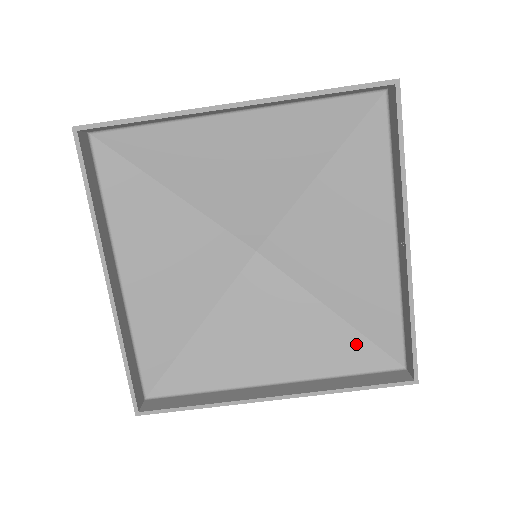
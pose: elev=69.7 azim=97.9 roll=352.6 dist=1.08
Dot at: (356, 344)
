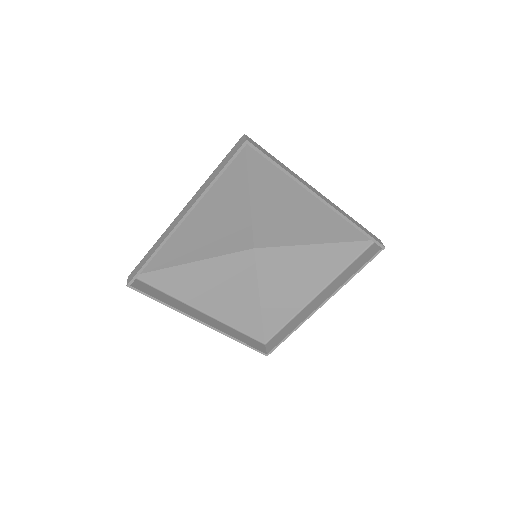
Dot at: (341, 249)
